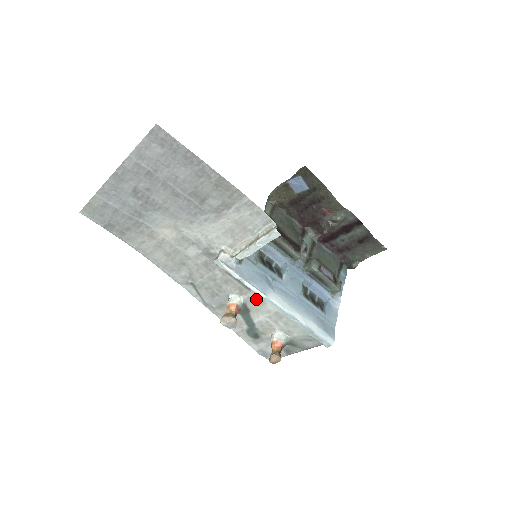
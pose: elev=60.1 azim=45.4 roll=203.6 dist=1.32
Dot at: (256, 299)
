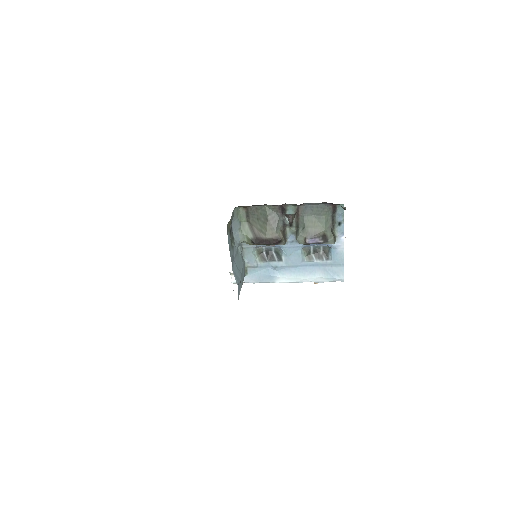
Dot at: occluded
